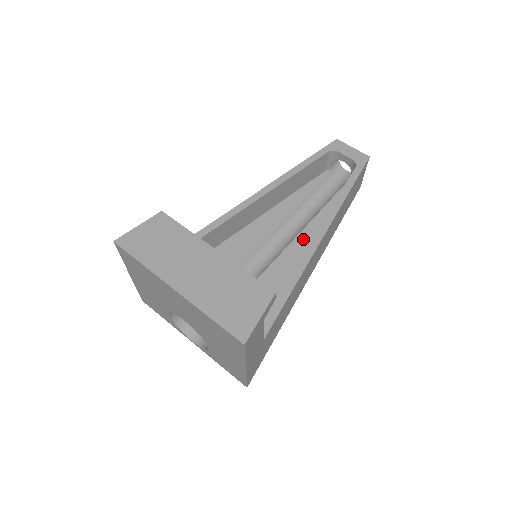
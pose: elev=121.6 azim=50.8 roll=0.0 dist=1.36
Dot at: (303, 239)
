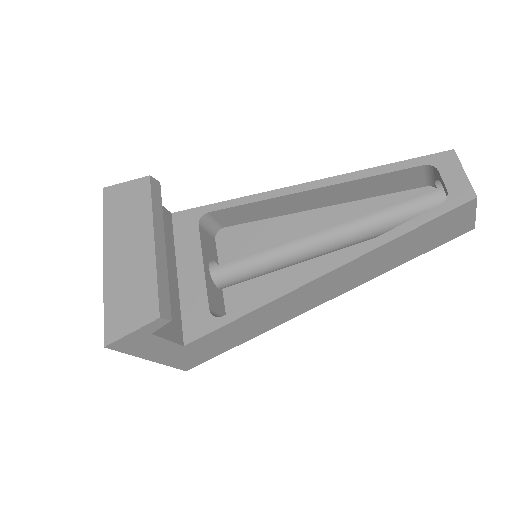
Dot at: occluded
